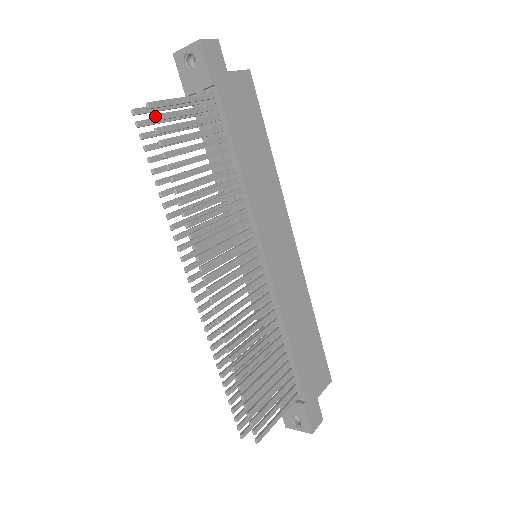
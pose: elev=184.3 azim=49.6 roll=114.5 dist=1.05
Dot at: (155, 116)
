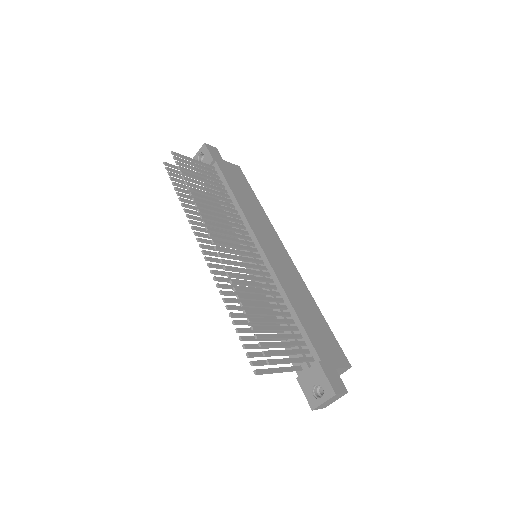
Dot at: (176, 157)
